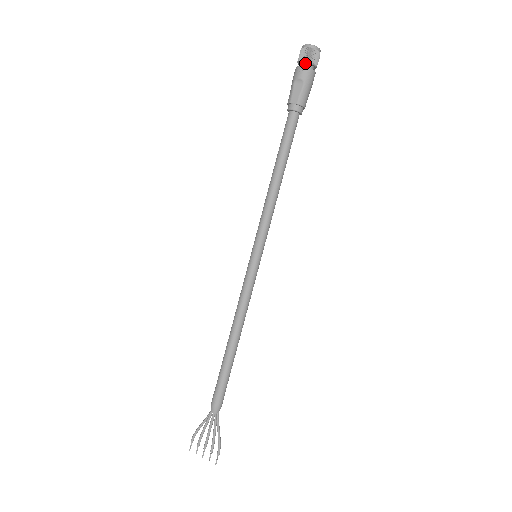
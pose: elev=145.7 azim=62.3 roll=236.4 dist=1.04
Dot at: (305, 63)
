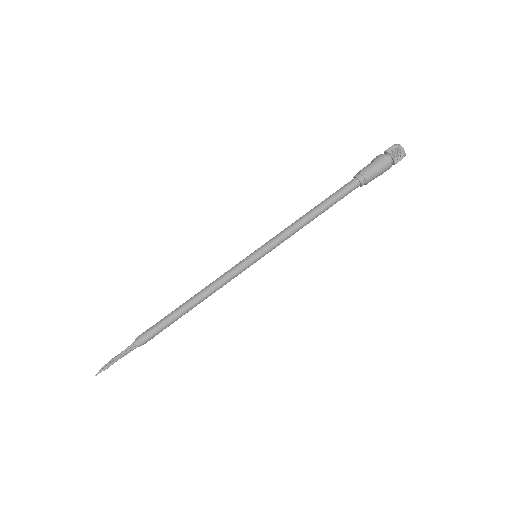
Dot at: (385, 154)
